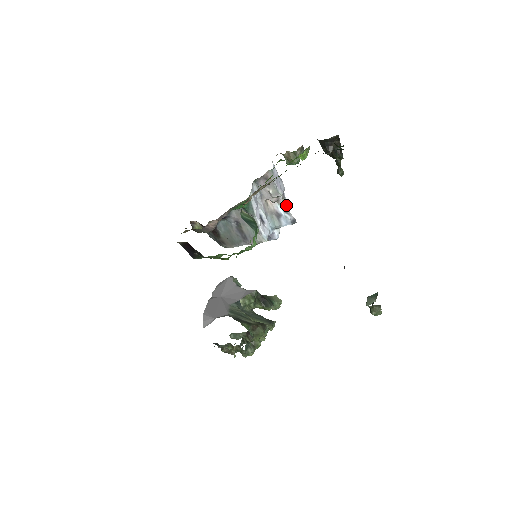
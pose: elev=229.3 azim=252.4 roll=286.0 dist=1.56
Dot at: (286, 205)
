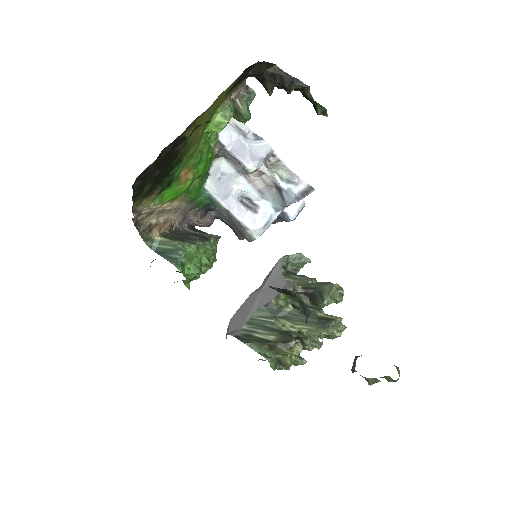
Dot at: (288, 170)
